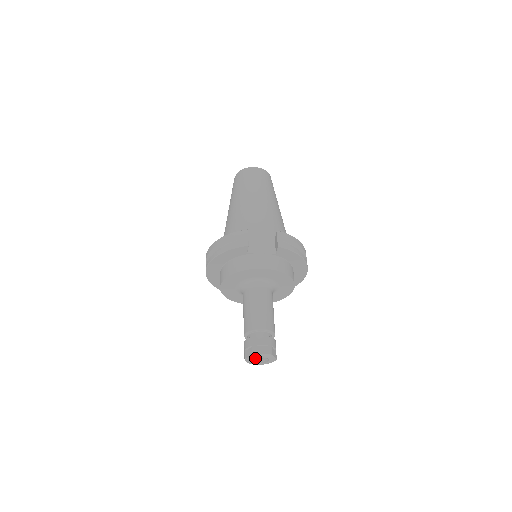
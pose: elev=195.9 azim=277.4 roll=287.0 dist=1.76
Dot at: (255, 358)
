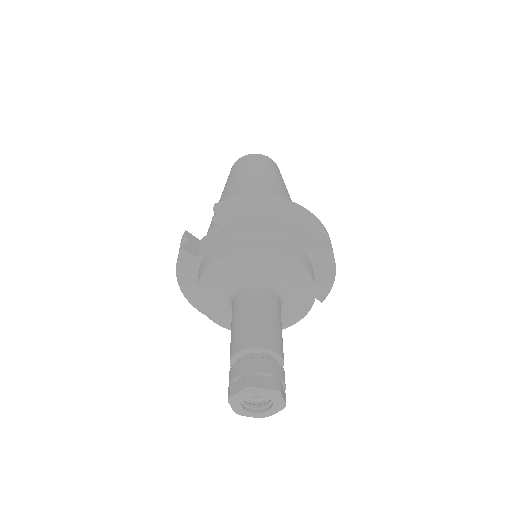
Dot at: (258, 405)
